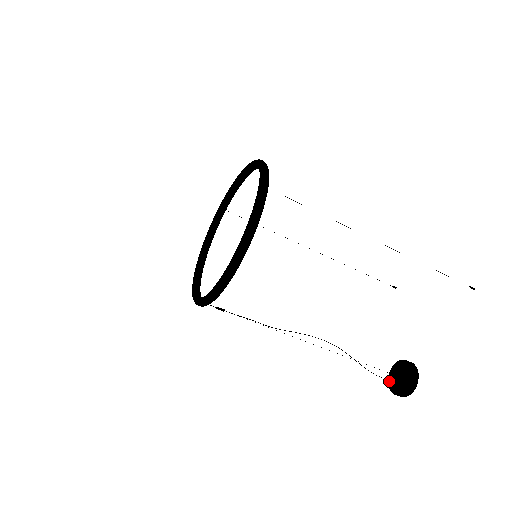
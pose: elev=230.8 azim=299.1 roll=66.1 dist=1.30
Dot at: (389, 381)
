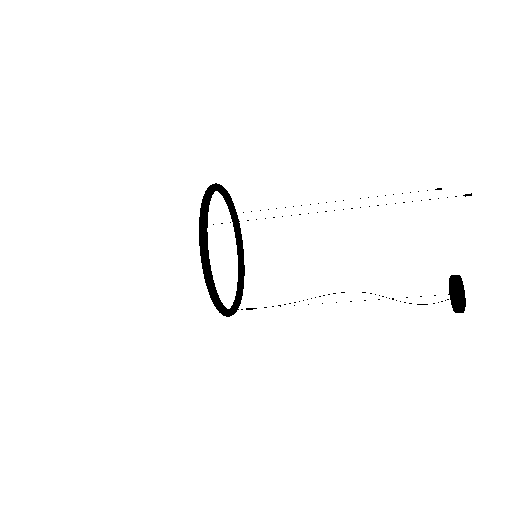
Dot at: (450, 297)
